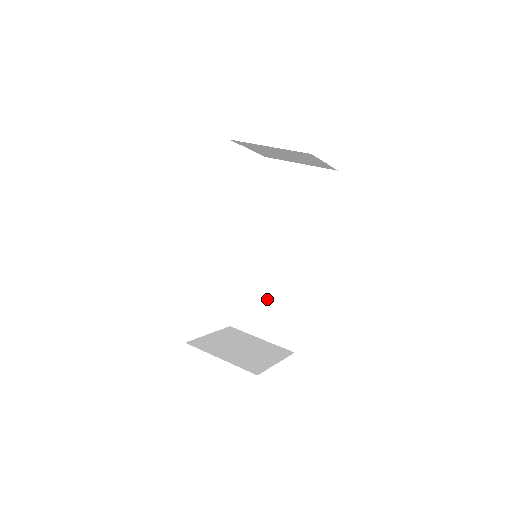
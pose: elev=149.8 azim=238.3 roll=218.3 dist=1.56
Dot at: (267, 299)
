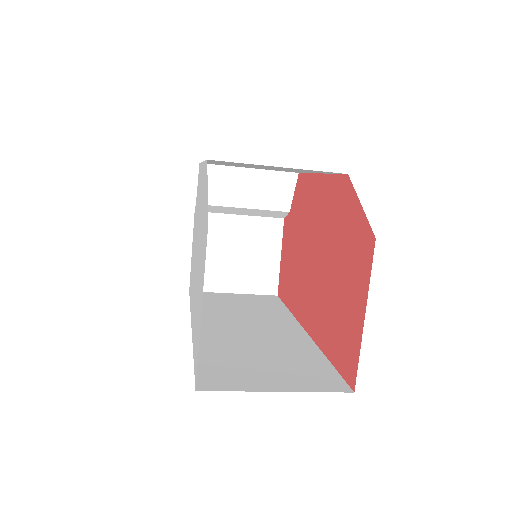
Dot at: (257, 356)
